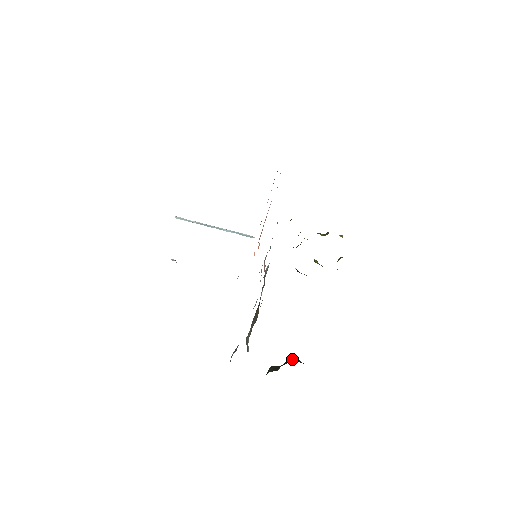
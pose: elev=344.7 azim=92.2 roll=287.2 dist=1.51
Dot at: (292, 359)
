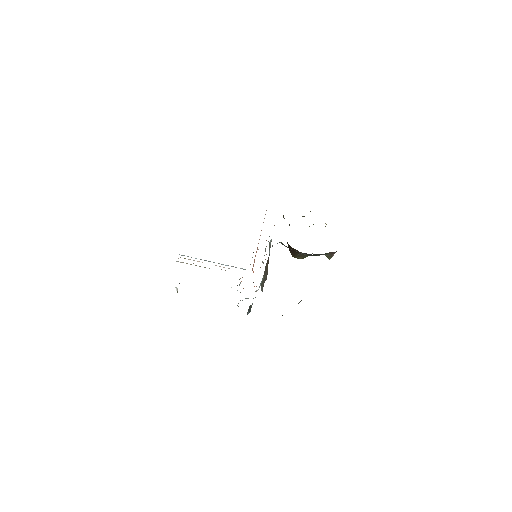
Dot at: occluded
